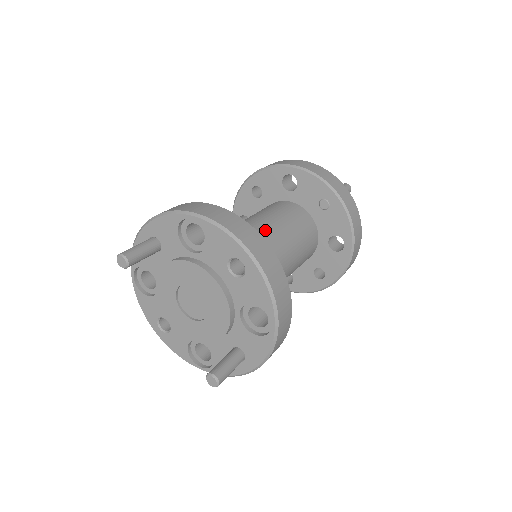
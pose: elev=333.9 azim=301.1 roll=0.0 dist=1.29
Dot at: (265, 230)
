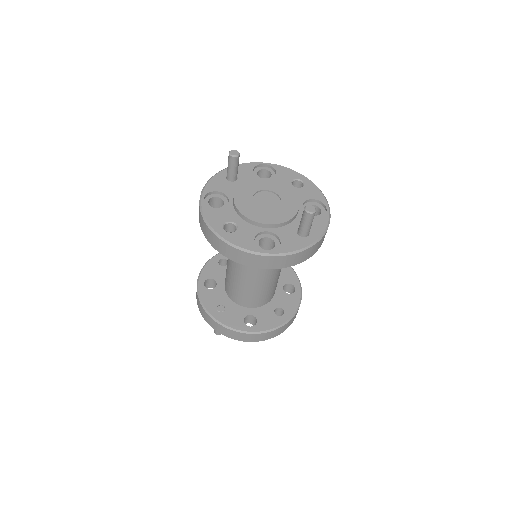
Dot at: occluded
